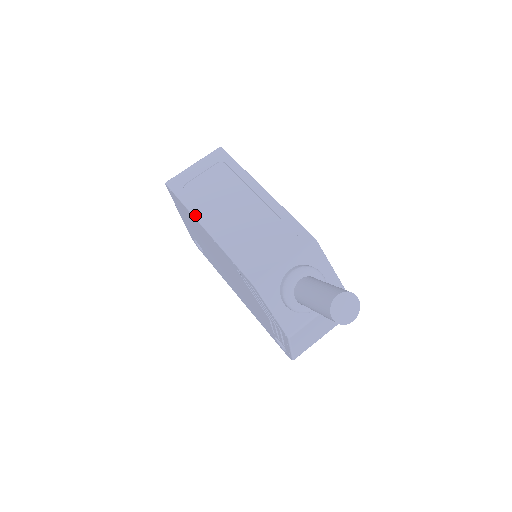
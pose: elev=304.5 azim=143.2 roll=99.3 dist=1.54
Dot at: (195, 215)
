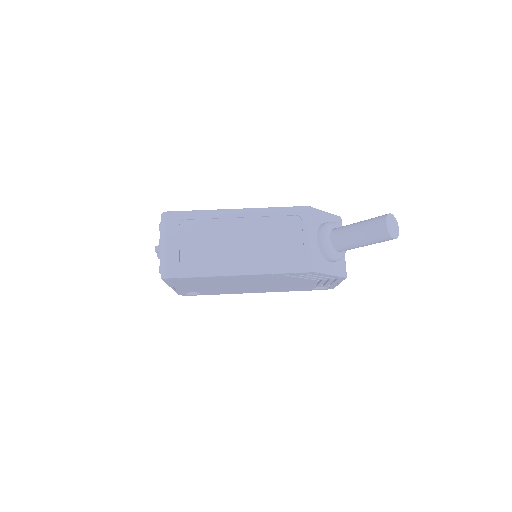
Dot at: (218, 274)
